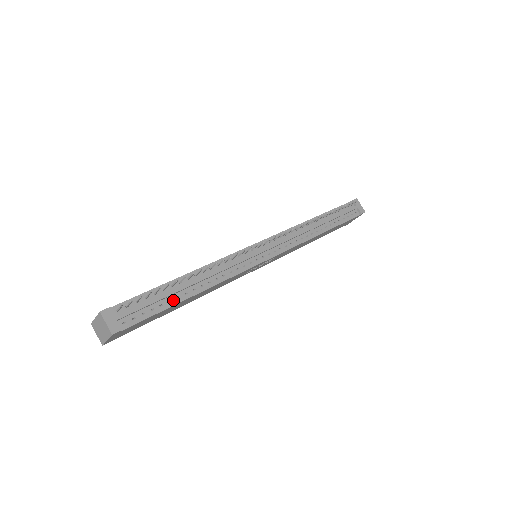
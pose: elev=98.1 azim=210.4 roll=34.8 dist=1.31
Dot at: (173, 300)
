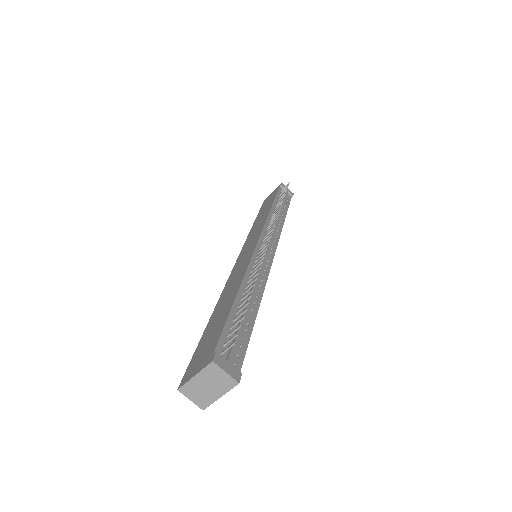
Dot at: (249, 321)
